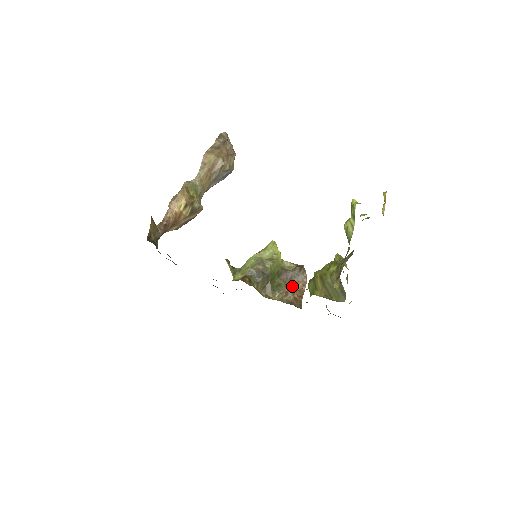
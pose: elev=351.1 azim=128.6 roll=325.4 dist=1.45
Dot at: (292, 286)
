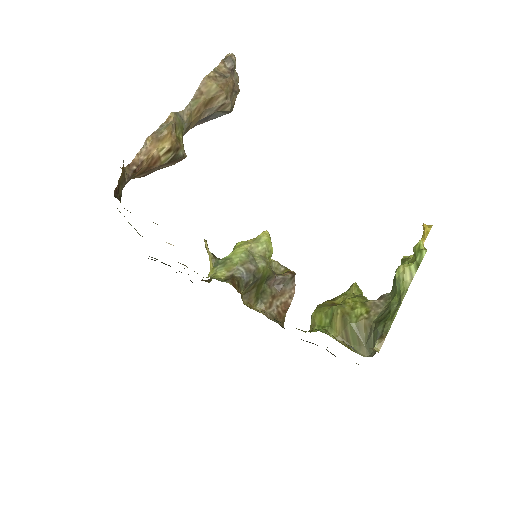
Dot at: (278, 296)
